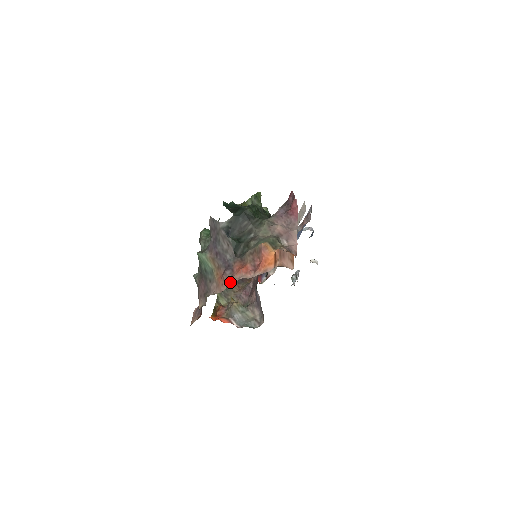
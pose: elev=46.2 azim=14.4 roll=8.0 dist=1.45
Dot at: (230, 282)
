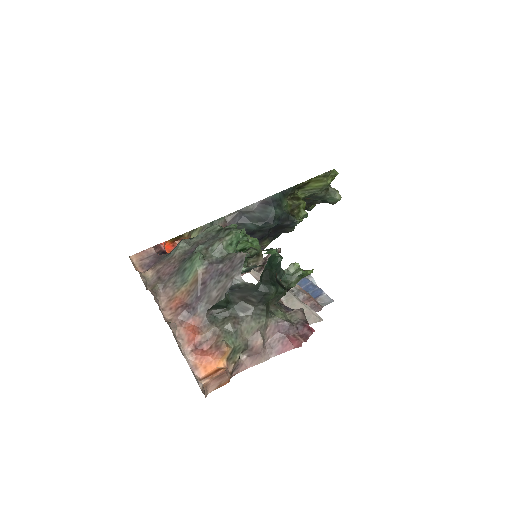
Dot at: occluded
